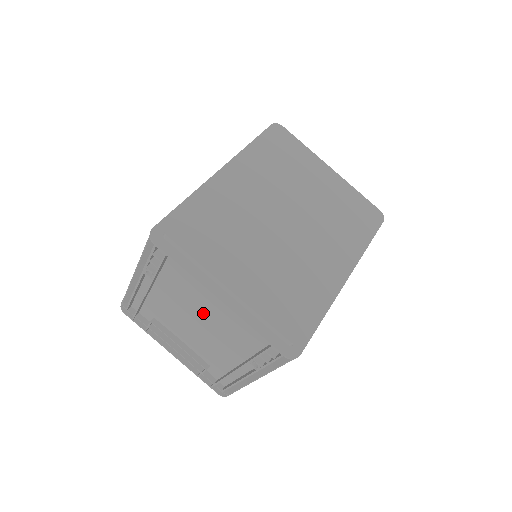
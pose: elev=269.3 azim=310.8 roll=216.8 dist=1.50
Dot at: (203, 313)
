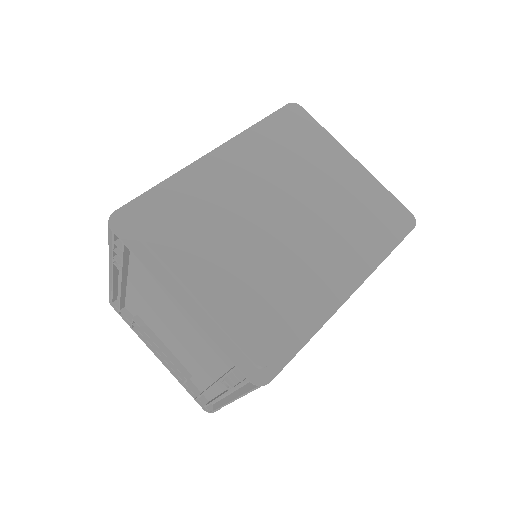
Dot at: (173, 316)
